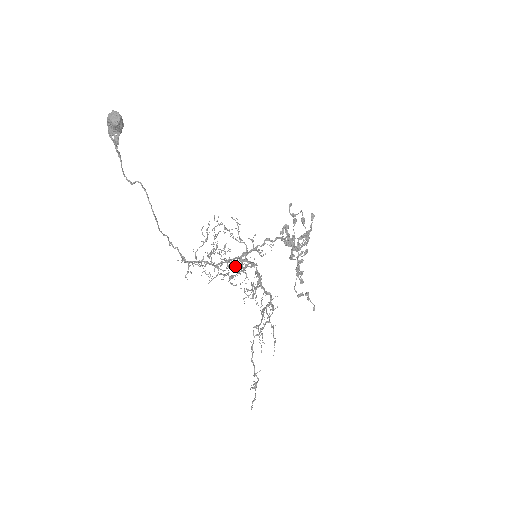
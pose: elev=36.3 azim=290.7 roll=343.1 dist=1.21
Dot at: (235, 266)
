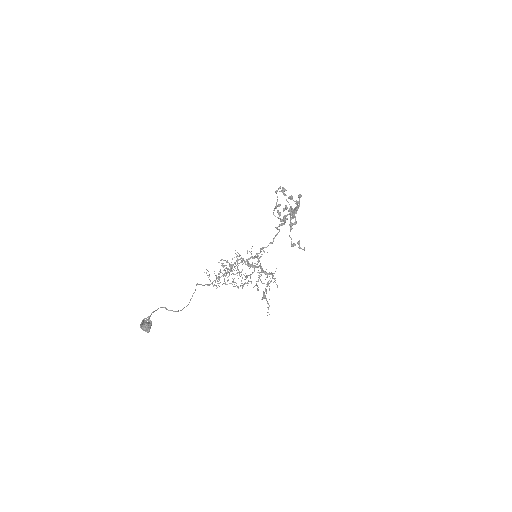
Dot at: occluded
